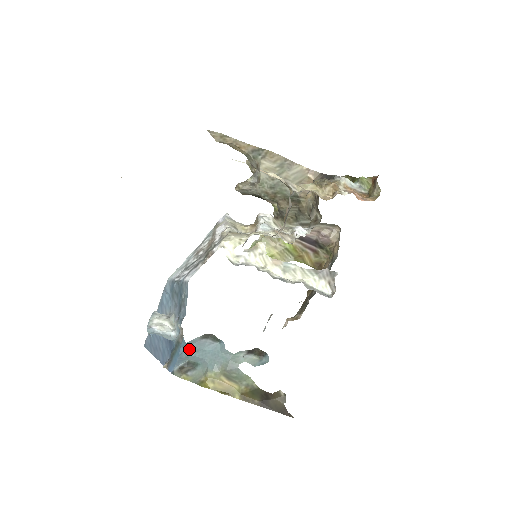
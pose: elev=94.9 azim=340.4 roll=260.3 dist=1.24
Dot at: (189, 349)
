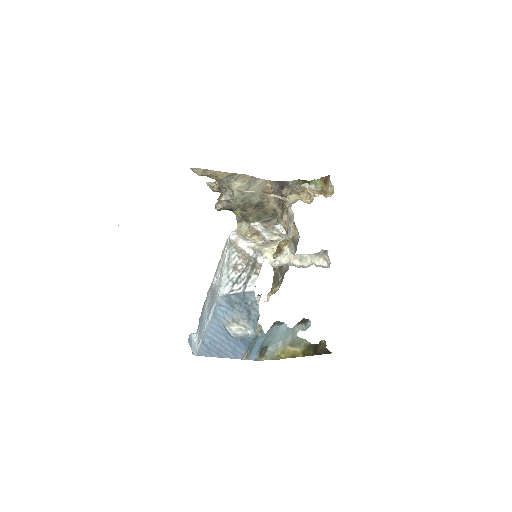
Dot at: (266, 338)
